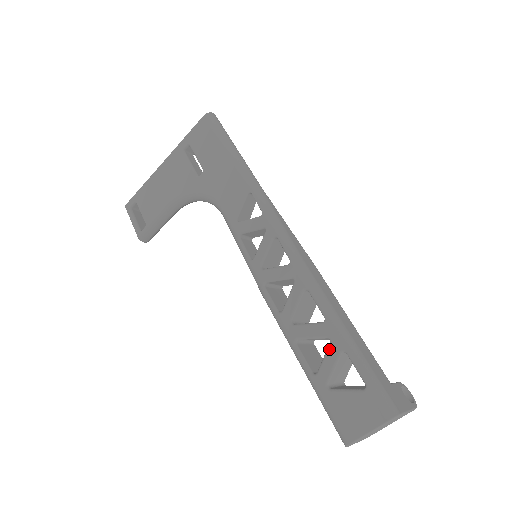
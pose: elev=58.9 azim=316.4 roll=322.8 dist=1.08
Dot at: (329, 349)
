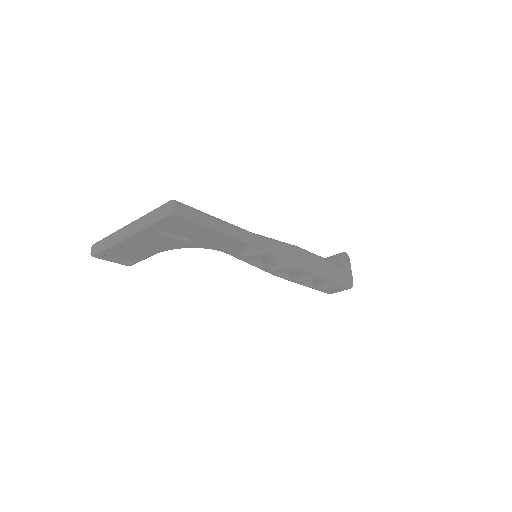
Dot at: (321, 283)
